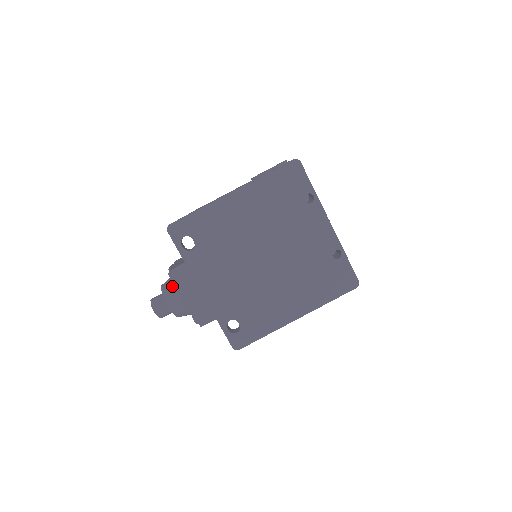
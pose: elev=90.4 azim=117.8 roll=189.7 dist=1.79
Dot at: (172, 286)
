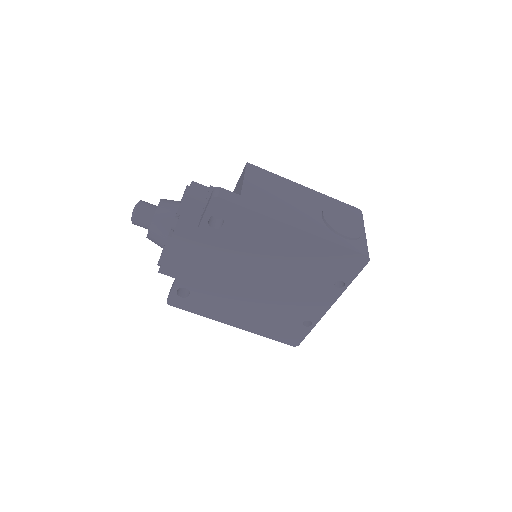
Dot at: (168, 222)
